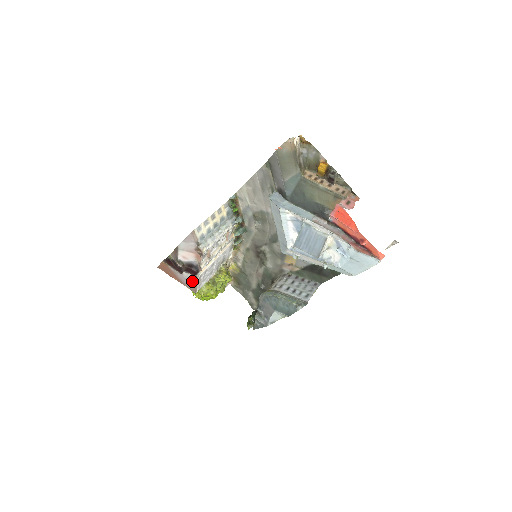
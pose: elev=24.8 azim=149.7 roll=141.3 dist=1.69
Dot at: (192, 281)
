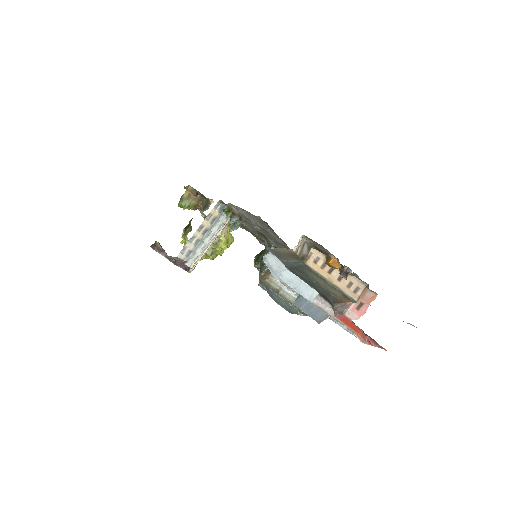
Dot at: occluded
